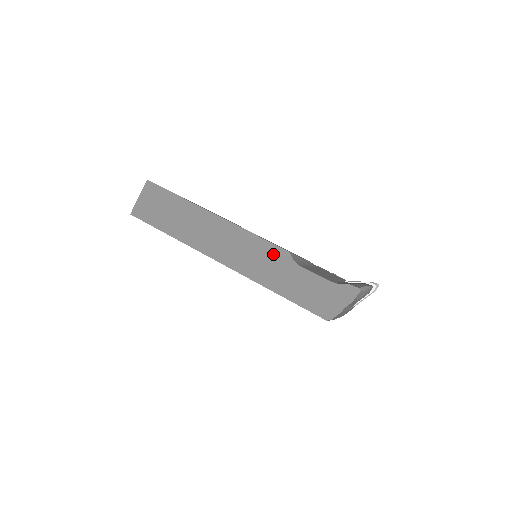
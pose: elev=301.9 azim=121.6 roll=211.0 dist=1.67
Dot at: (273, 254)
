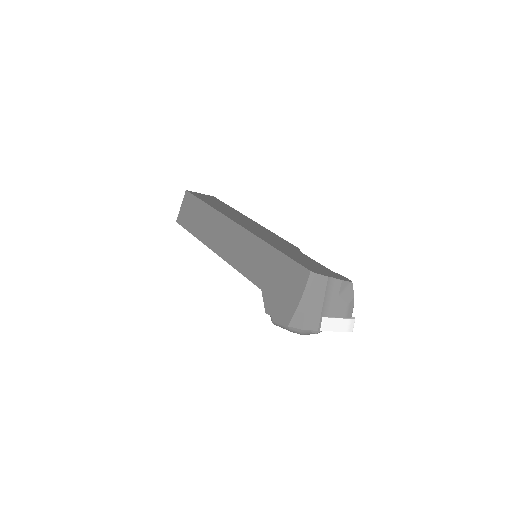
Dot at: (285, 242)
